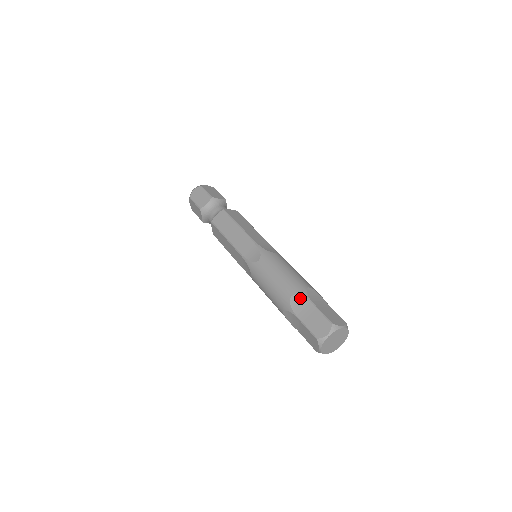
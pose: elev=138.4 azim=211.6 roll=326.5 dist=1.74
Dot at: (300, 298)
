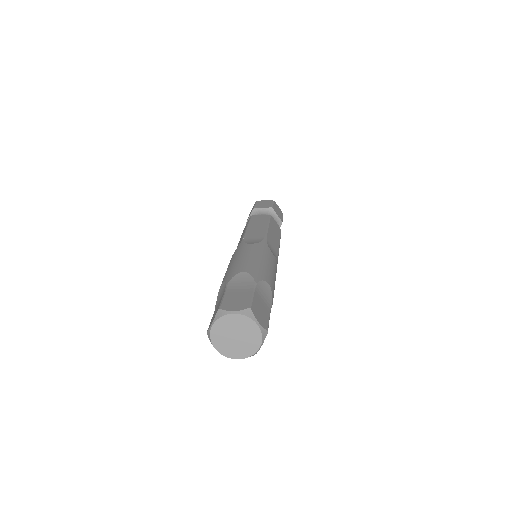
Dot at: (249, 277)
